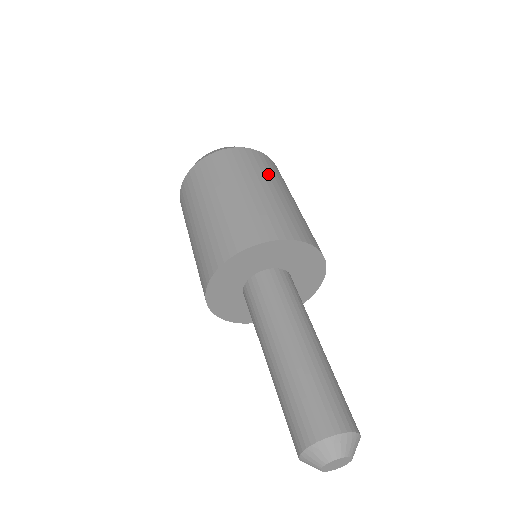
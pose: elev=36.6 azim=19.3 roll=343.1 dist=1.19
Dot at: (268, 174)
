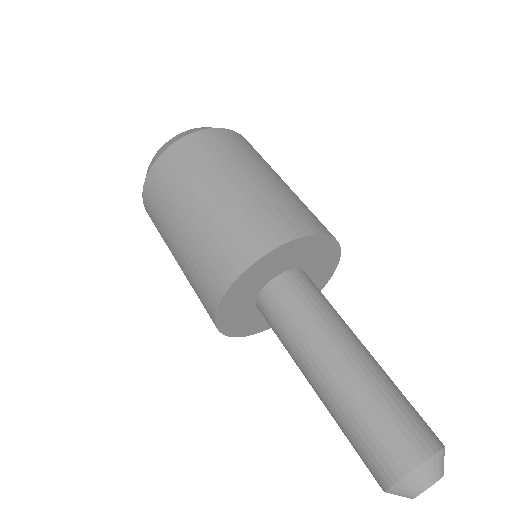
Dot at: occluded
